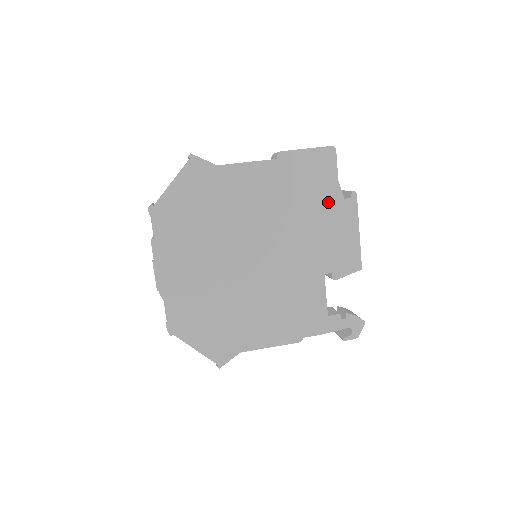
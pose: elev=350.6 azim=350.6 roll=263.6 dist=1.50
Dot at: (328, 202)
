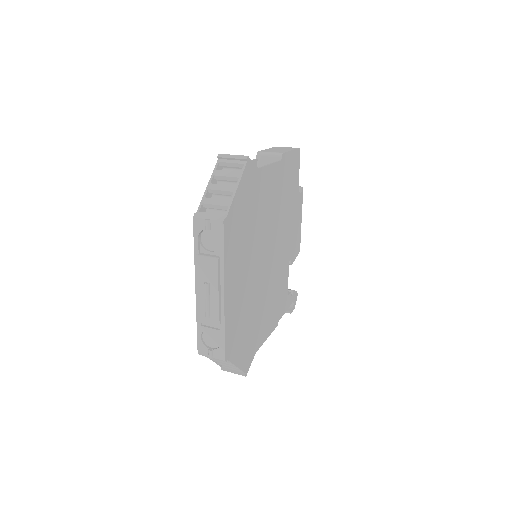
Dot at: (295, 198)
